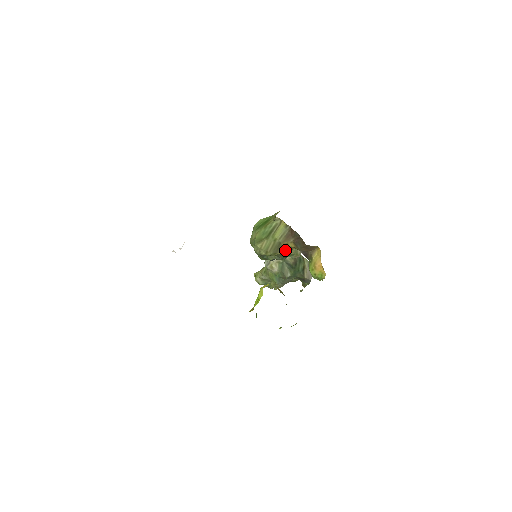
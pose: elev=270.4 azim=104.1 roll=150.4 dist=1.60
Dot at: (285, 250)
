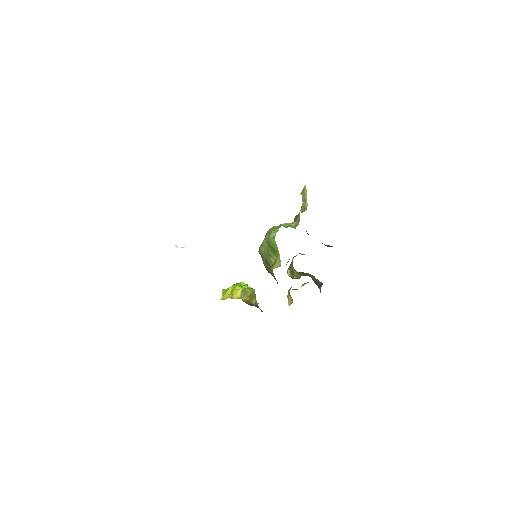
Dot at: occluded
